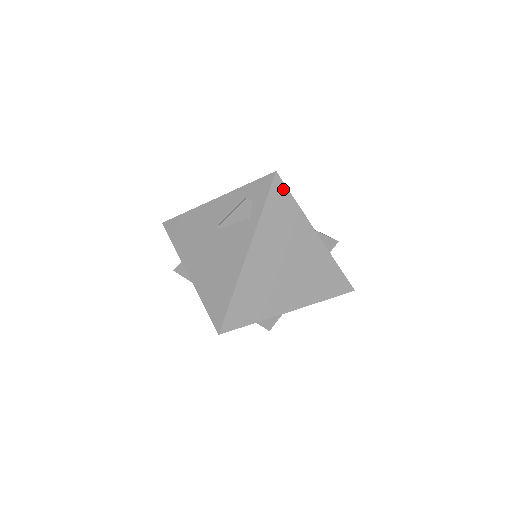
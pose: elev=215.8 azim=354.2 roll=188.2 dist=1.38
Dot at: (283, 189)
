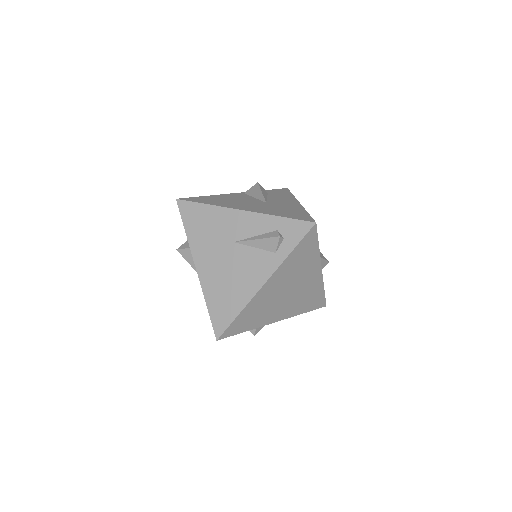
Dot at: (314, 236)
